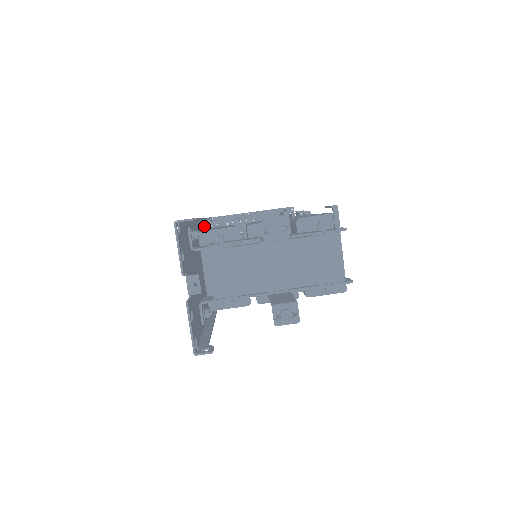
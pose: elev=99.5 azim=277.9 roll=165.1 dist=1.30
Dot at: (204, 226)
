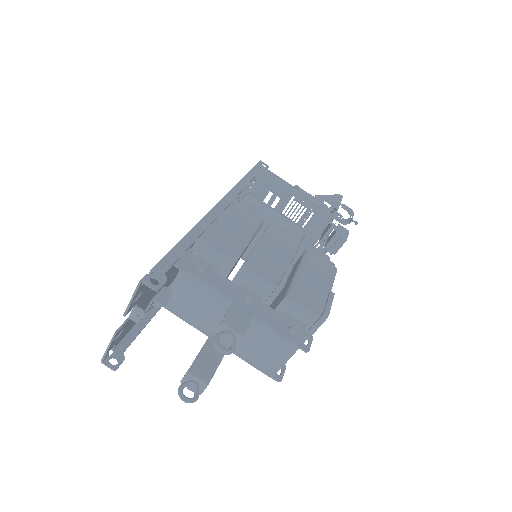
Dot at: occluded
